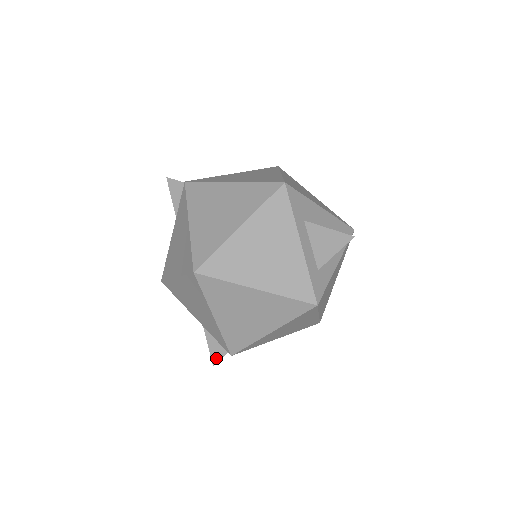
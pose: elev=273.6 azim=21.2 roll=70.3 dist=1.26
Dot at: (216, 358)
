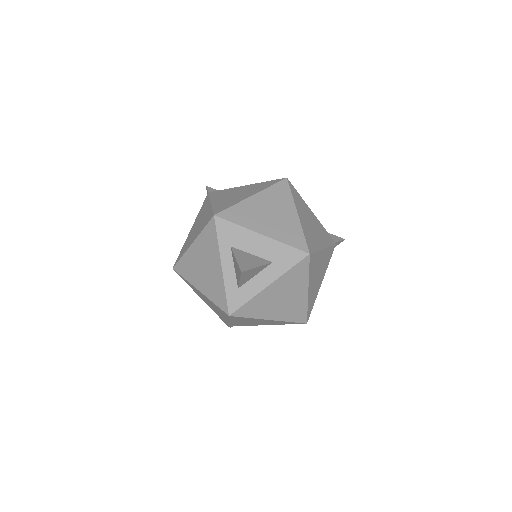
Dot at: occluded
